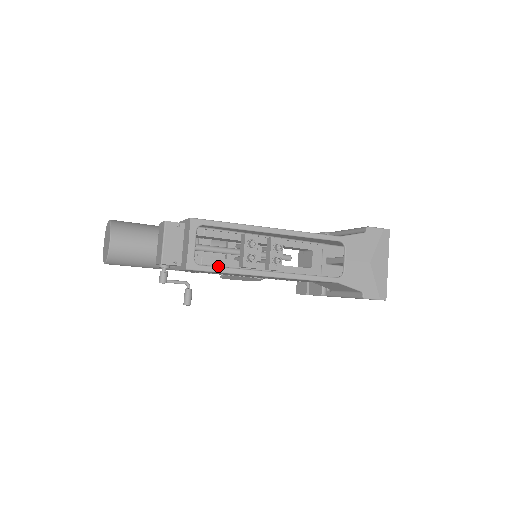
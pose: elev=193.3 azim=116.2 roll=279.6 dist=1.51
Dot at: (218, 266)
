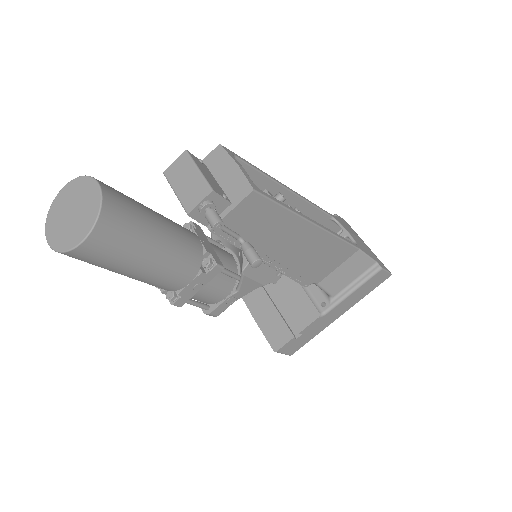
Dot at: occluded
